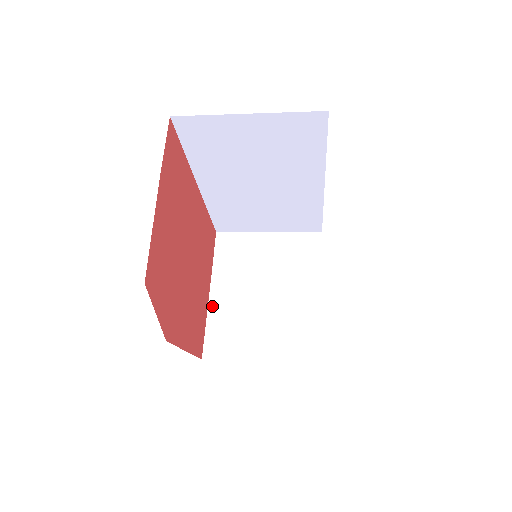
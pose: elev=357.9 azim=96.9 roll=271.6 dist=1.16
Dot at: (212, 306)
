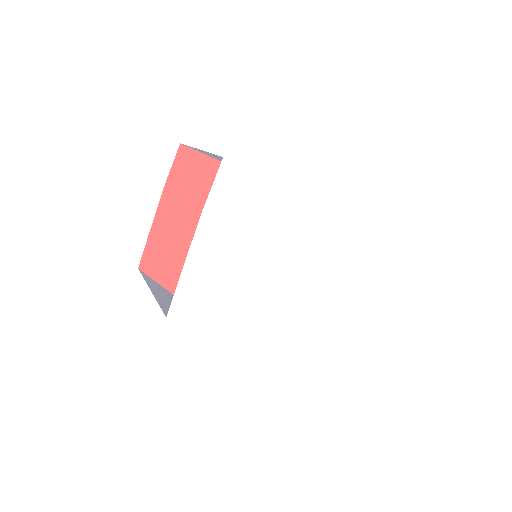
Dot at: occluded
